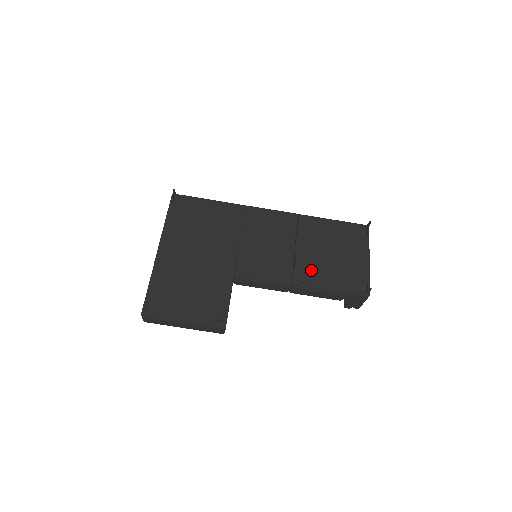
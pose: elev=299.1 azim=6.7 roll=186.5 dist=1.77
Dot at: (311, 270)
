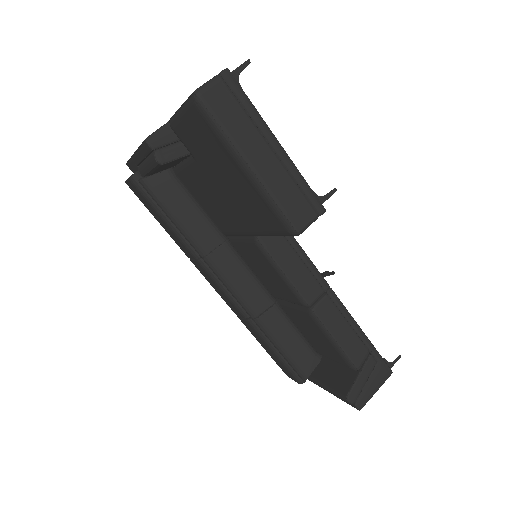
Dot at: occluded
